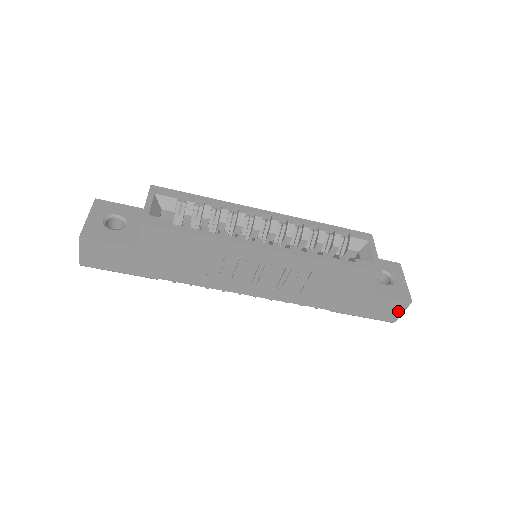
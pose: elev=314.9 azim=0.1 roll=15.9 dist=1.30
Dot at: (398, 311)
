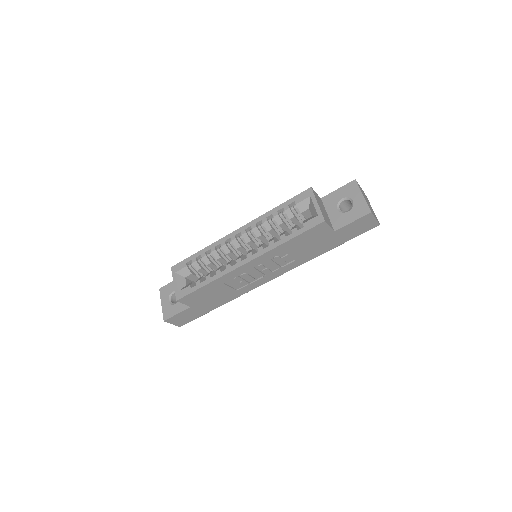
Dot at: (371, 221)
